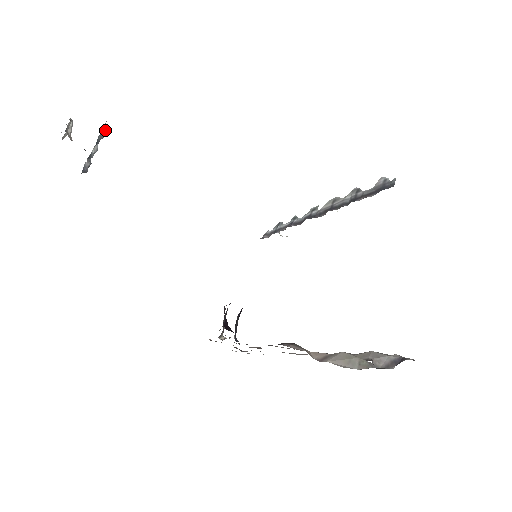
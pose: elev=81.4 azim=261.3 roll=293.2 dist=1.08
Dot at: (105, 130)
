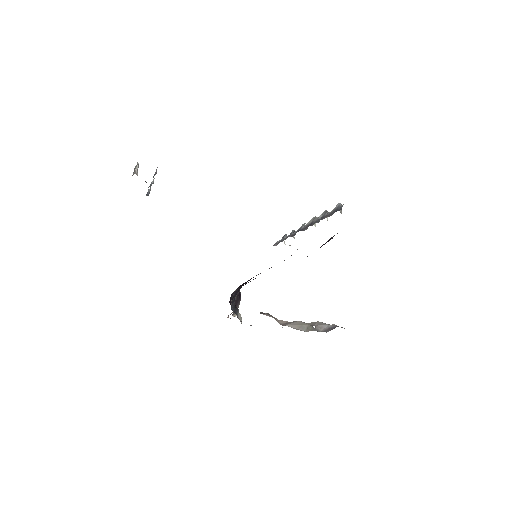
Dot at: occluded
